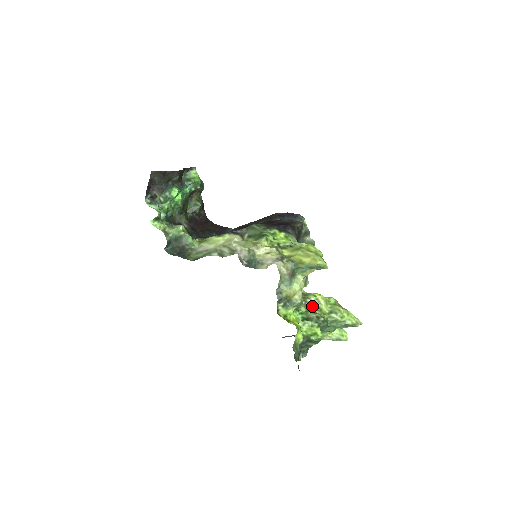
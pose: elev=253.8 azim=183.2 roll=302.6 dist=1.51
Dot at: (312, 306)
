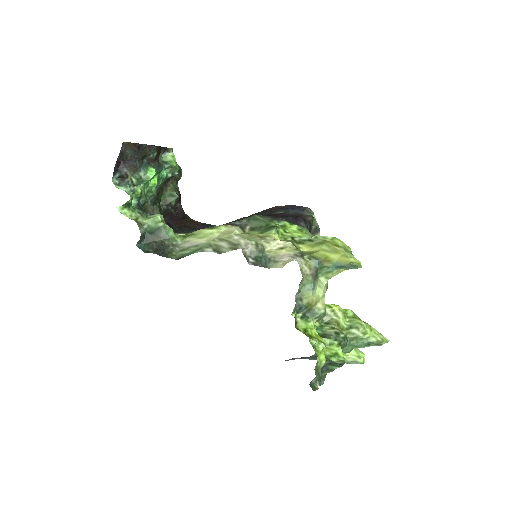
Dot at: (327, 319)
